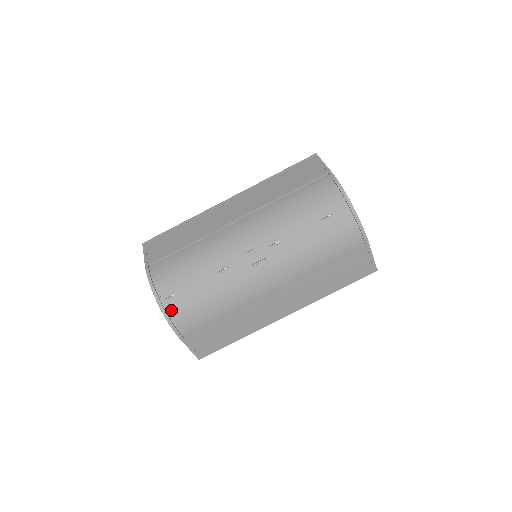
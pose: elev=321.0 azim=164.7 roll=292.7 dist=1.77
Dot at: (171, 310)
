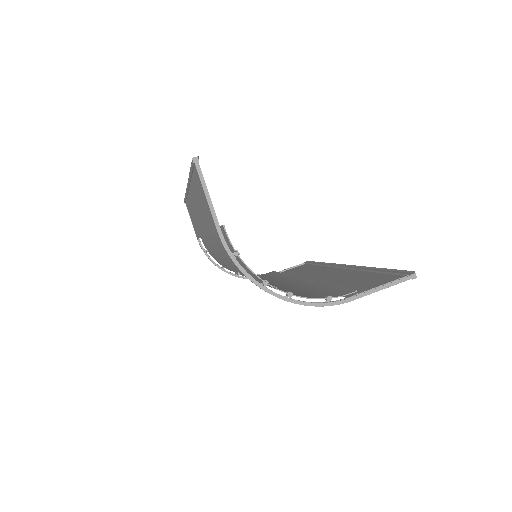
Dot at: occluded
